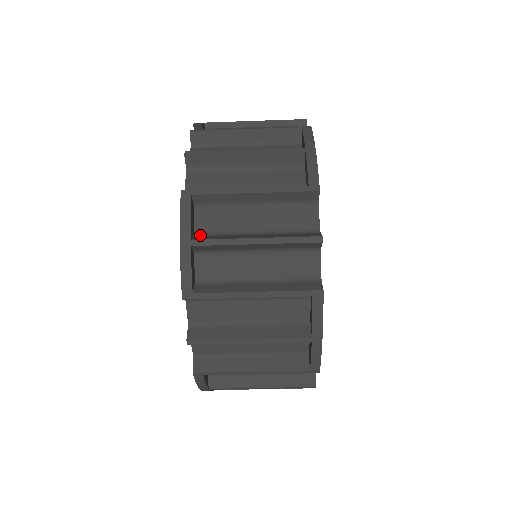
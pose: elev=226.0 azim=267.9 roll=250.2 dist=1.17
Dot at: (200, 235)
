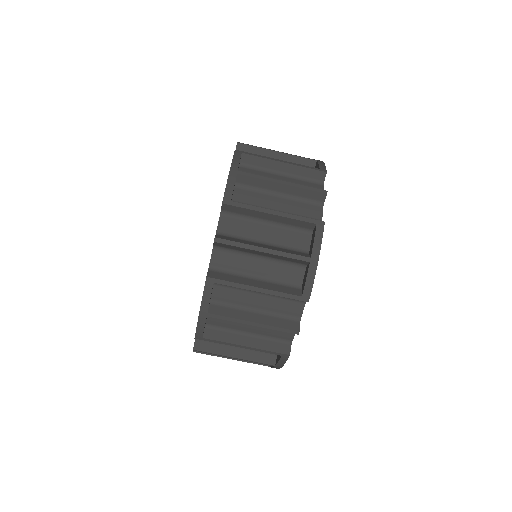
Dot at: occluded
